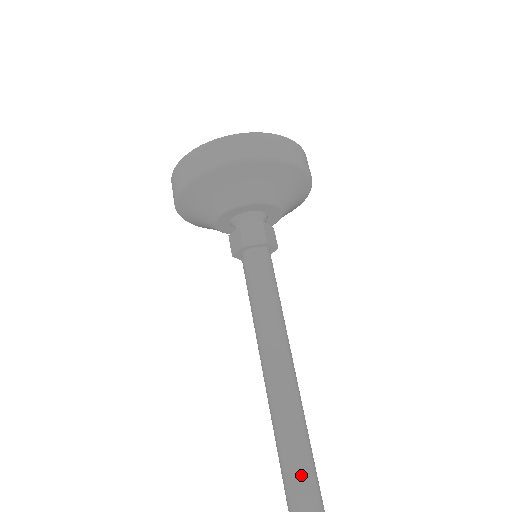
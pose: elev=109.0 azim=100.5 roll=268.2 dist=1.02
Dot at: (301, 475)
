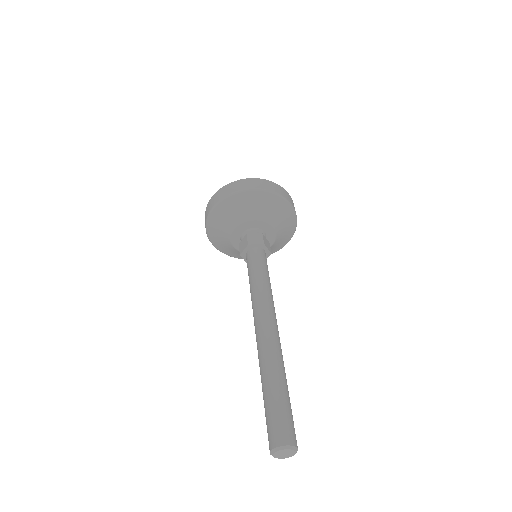
Dot at: (274, 369)
